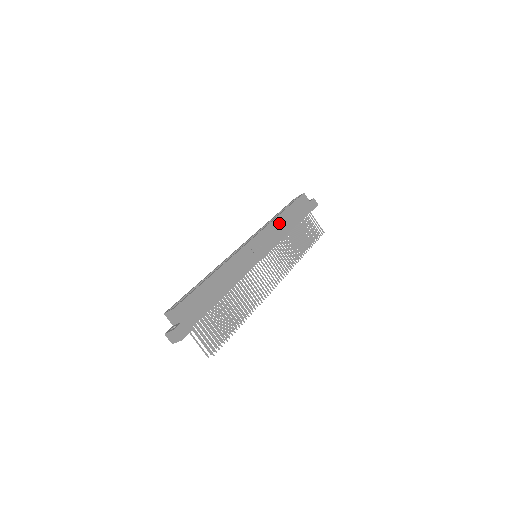
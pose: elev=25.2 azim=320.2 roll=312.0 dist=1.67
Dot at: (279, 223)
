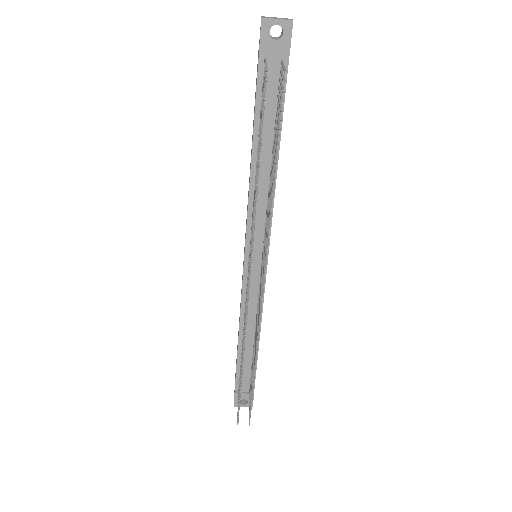
Dot at: occluded
